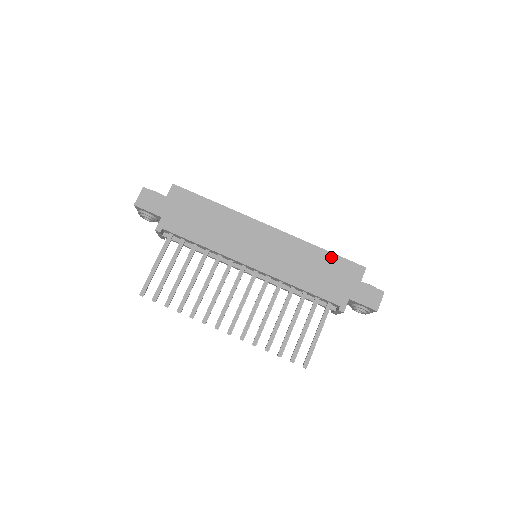
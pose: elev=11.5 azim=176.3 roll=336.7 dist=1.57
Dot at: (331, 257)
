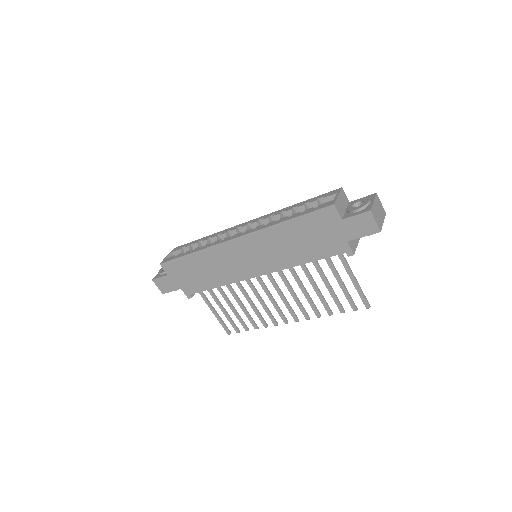
Dot at: (299, 222)
